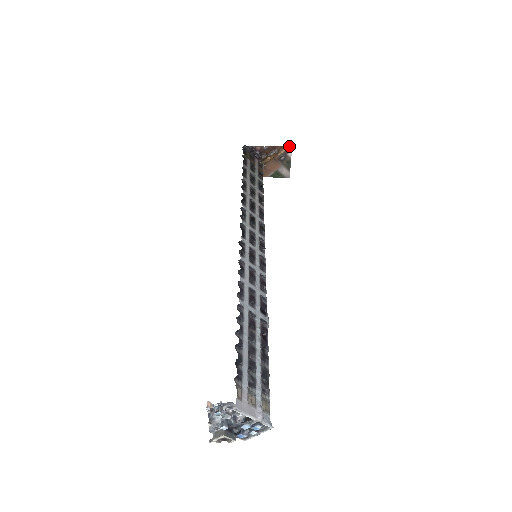
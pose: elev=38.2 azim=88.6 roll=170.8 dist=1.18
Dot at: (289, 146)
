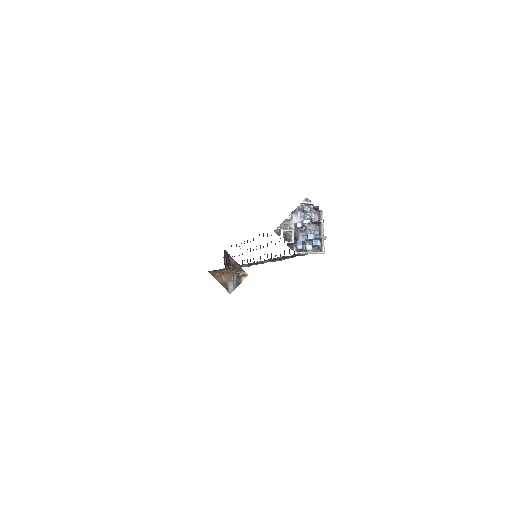
Dot at: occluded
